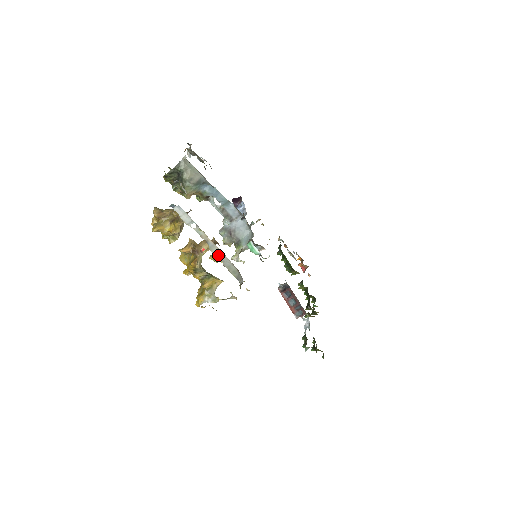
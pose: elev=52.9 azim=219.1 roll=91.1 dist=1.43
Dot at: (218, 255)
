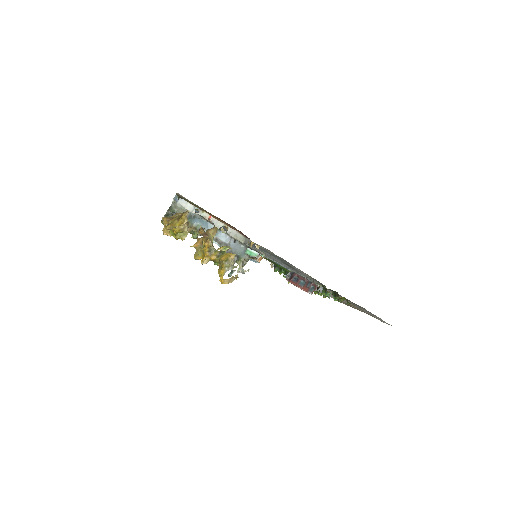
Dot at: occluded
